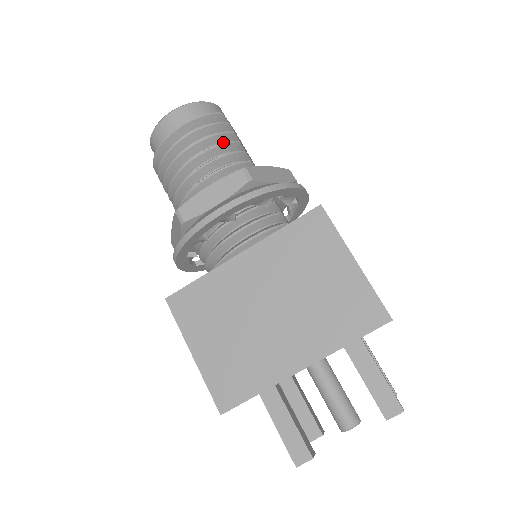
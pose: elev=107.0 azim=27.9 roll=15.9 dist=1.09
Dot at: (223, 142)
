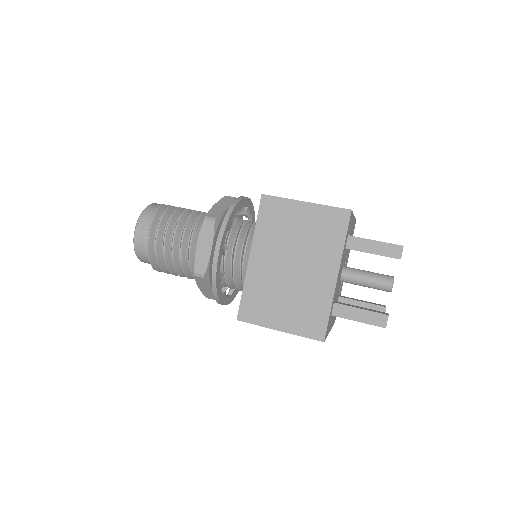
Dot at: (178, 218)
